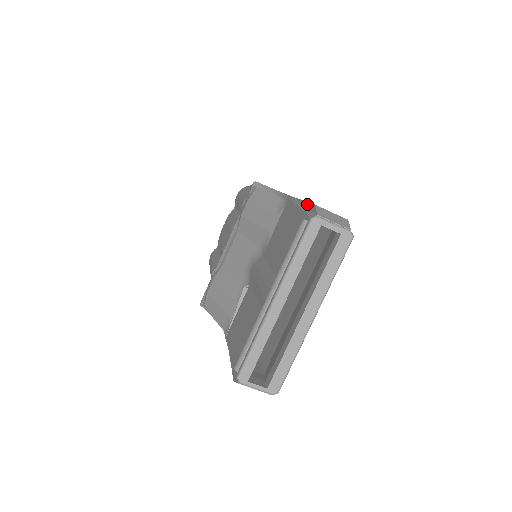
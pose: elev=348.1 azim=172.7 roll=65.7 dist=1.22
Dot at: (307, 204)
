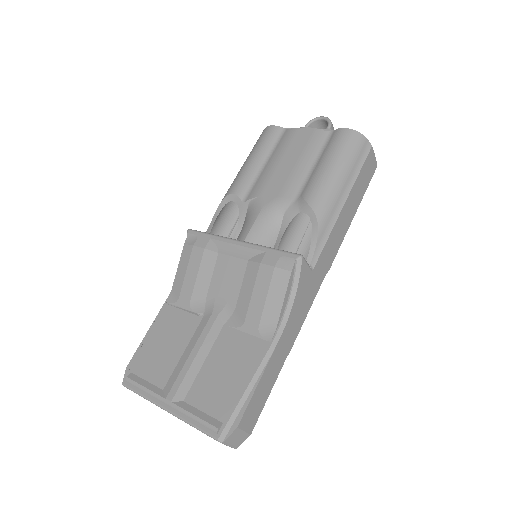
Dot at: (247, 403)
